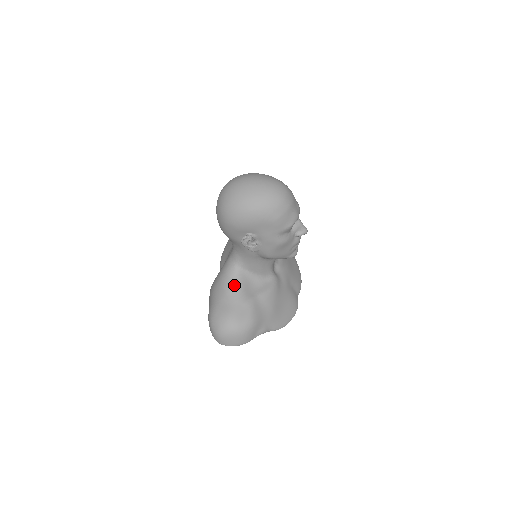
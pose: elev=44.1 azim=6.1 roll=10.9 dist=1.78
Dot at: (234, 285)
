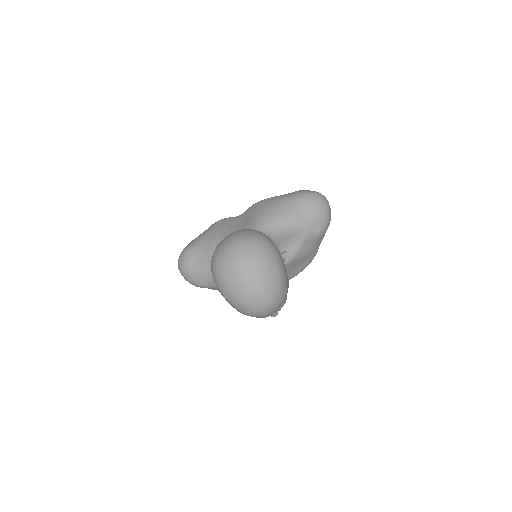
Dot at: occluded
